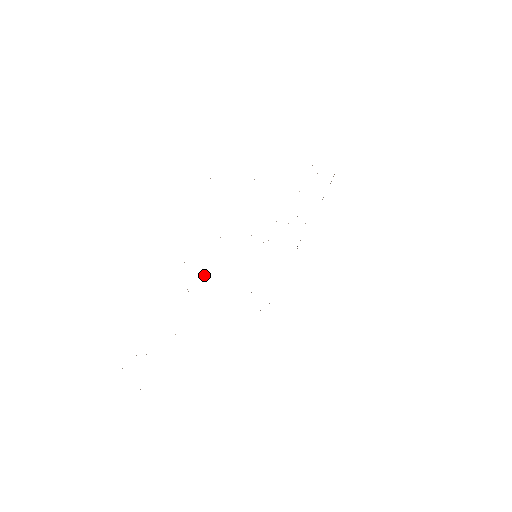
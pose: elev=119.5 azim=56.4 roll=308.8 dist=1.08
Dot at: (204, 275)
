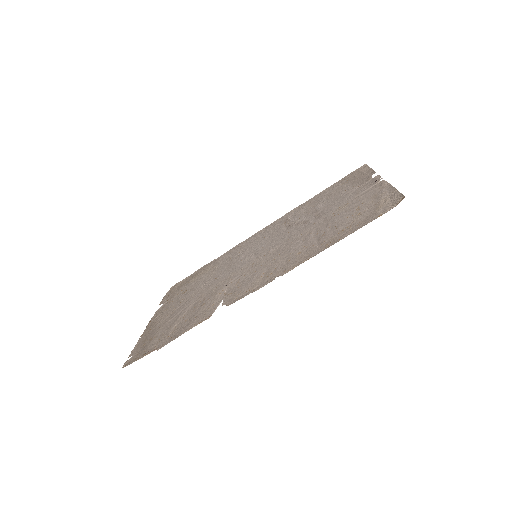
Dot at: (188, 296)
